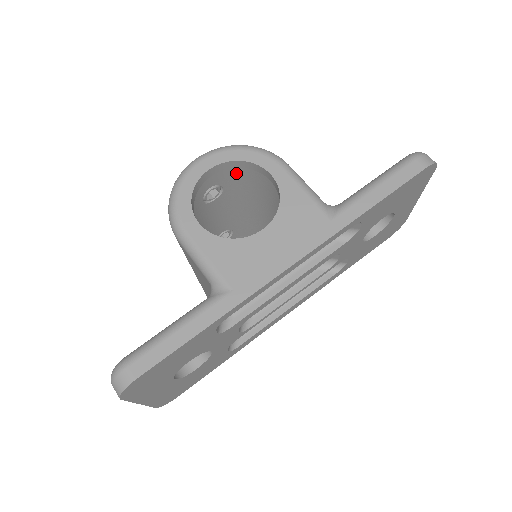
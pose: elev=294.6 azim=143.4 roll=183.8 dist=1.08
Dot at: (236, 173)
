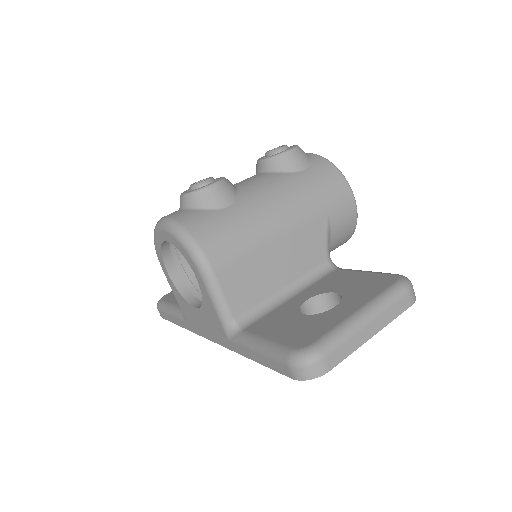
Dot at: occluded
